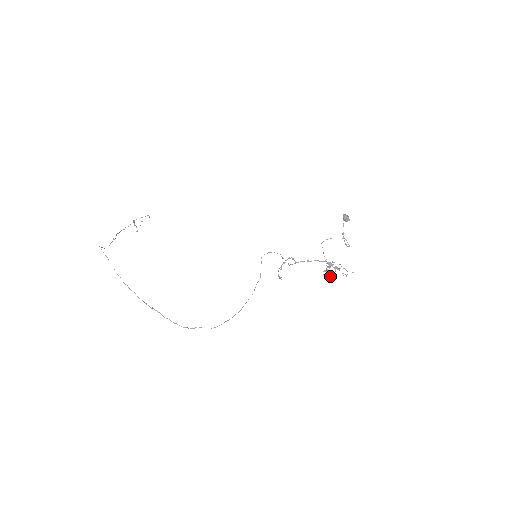
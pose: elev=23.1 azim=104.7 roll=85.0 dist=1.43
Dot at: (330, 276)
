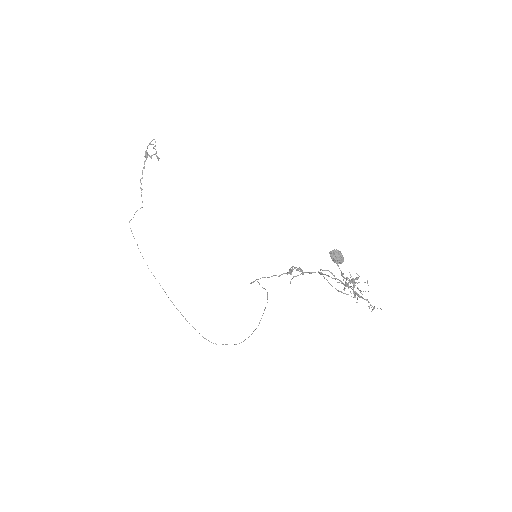
Dot at: occluded
